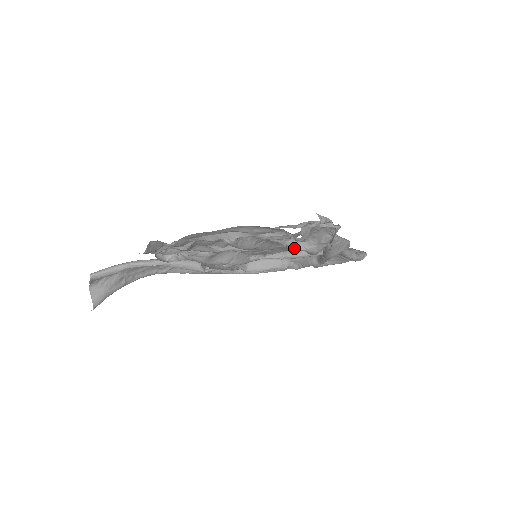
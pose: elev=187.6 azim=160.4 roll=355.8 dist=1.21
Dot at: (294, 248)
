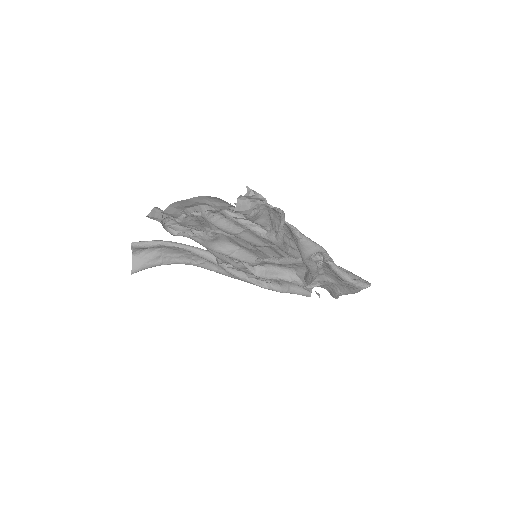
Dot at: (285, 253)
